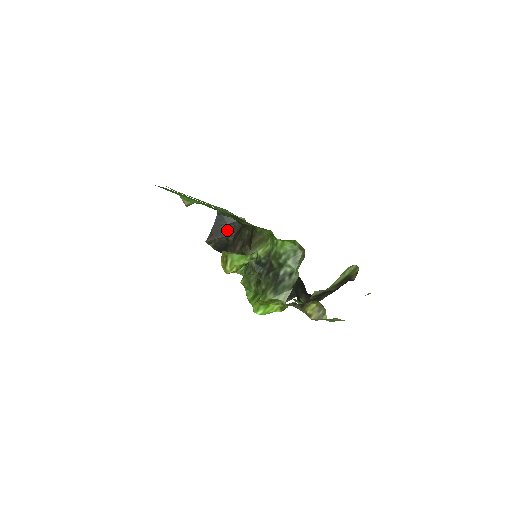
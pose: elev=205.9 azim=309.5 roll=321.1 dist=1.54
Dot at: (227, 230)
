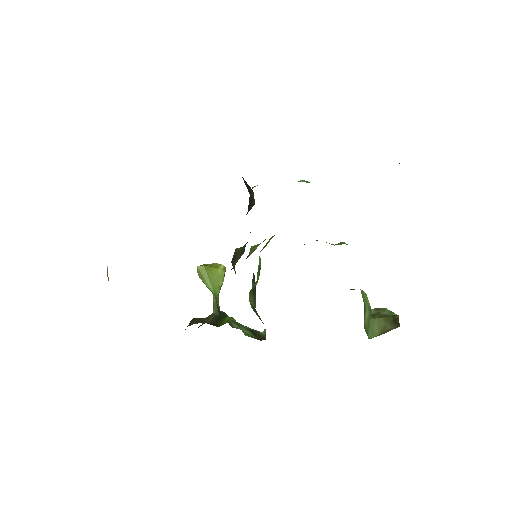
Dot at: (243, 179)
